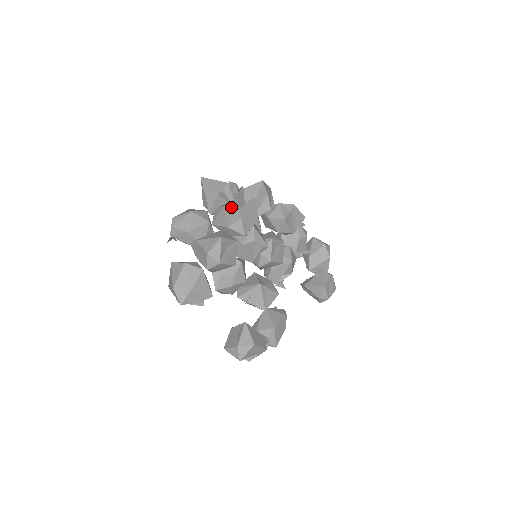
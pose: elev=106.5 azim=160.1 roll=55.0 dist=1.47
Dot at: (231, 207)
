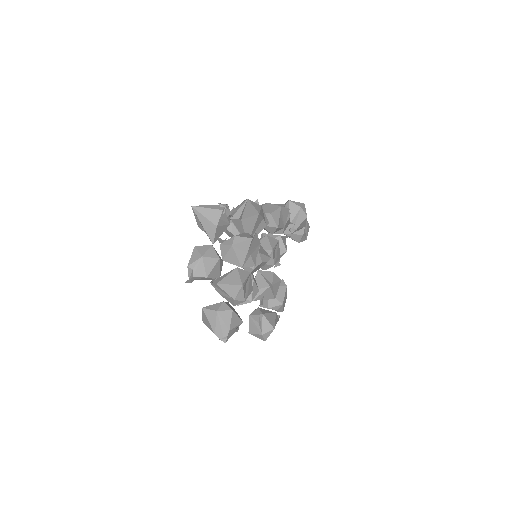
Dot at: (239, 249)
